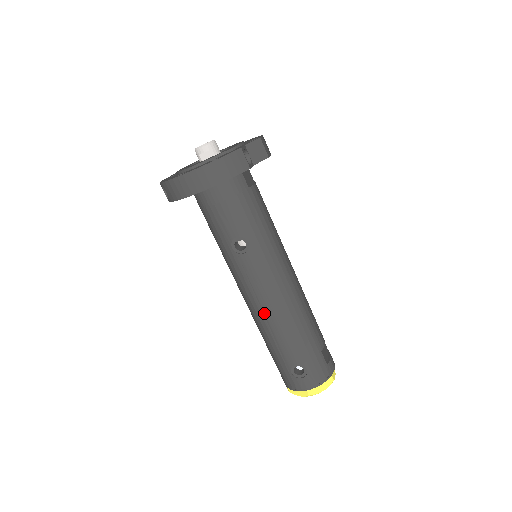
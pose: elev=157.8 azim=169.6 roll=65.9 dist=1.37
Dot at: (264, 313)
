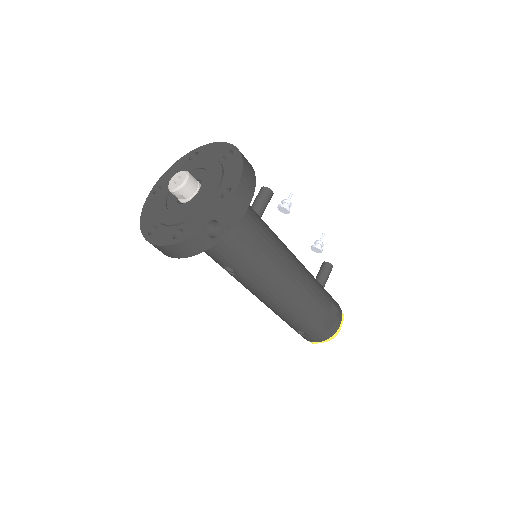
Dot at: occluded
